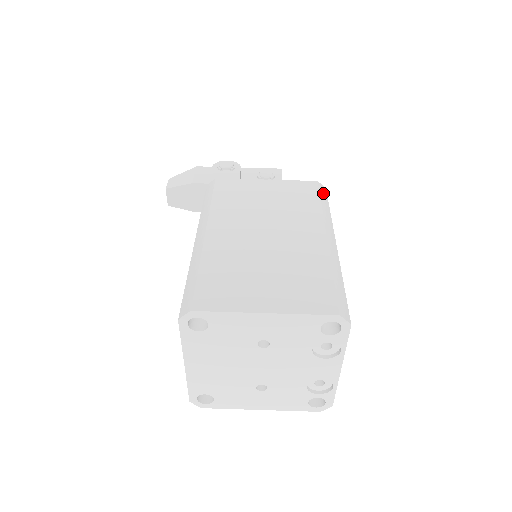
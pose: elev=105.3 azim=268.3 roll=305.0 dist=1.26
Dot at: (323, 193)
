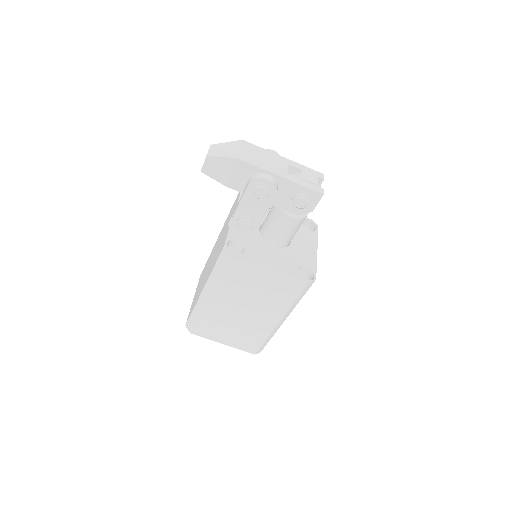
Dot at: (306, 289)
